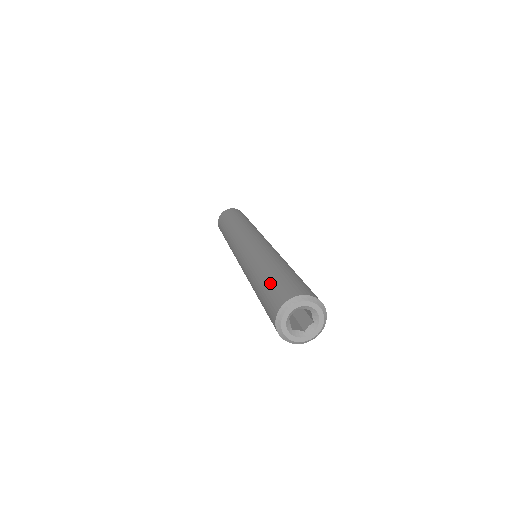
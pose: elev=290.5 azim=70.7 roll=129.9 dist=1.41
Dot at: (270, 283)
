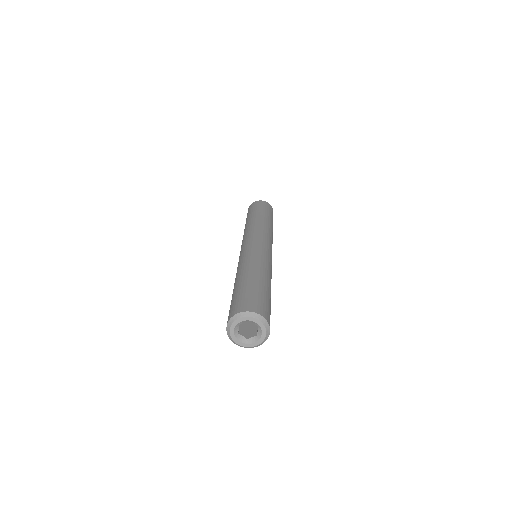
Dot at: (242, 290)
